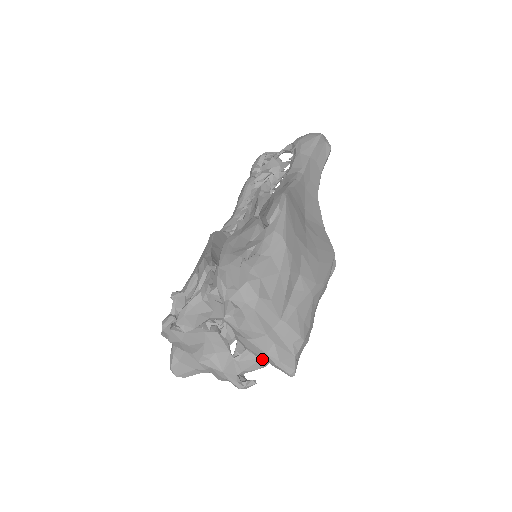
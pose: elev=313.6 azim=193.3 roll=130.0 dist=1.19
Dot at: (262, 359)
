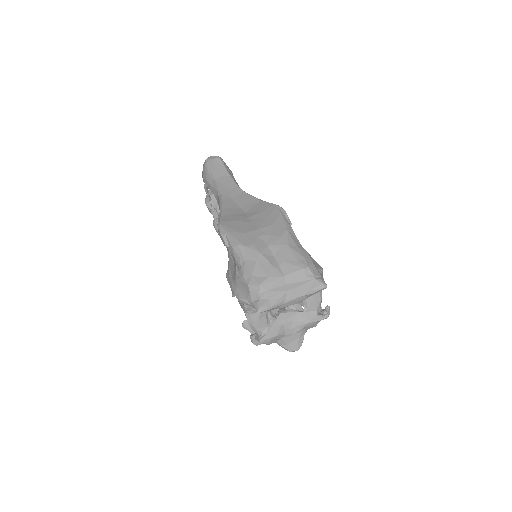
Dot at: (314, 295)
